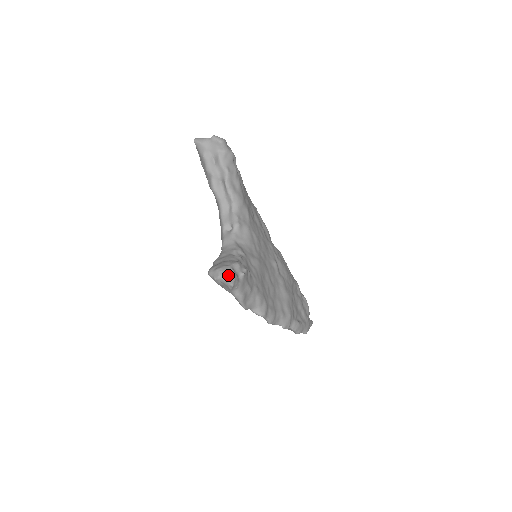
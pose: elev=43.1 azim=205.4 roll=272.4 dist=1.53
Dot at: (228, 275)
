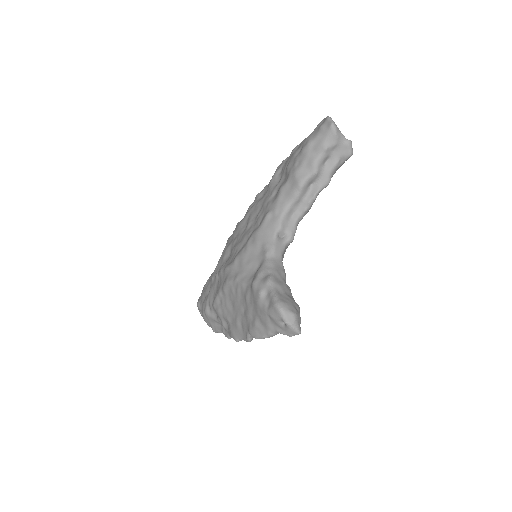
Dot at: (300, 328)
